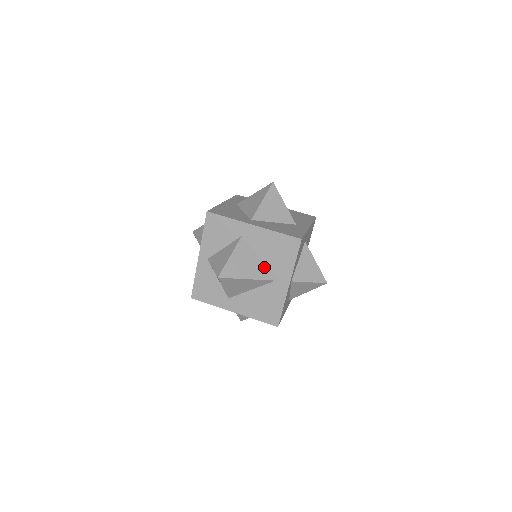
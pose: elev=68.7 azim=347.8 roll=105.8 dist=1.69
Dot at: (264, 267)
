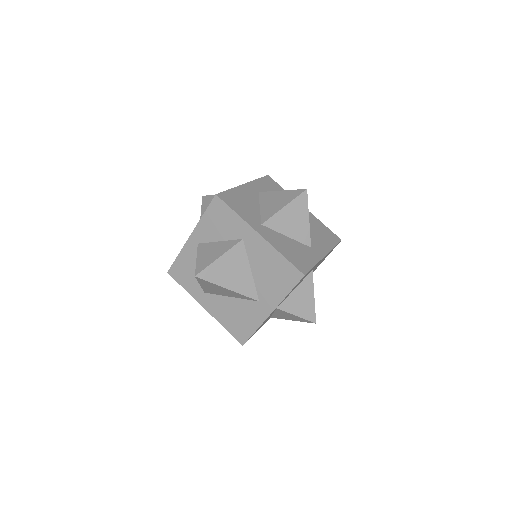
Dot at: (253, 282)
